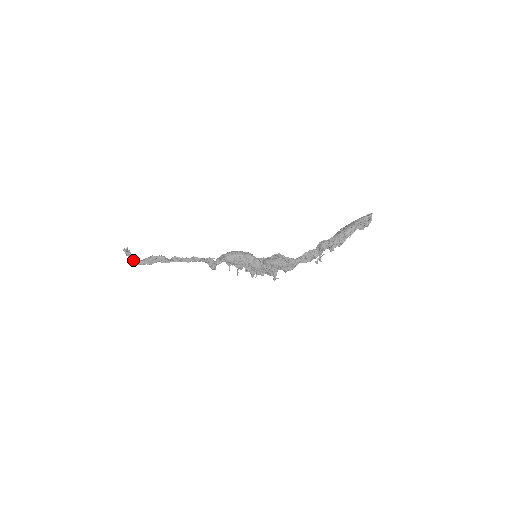
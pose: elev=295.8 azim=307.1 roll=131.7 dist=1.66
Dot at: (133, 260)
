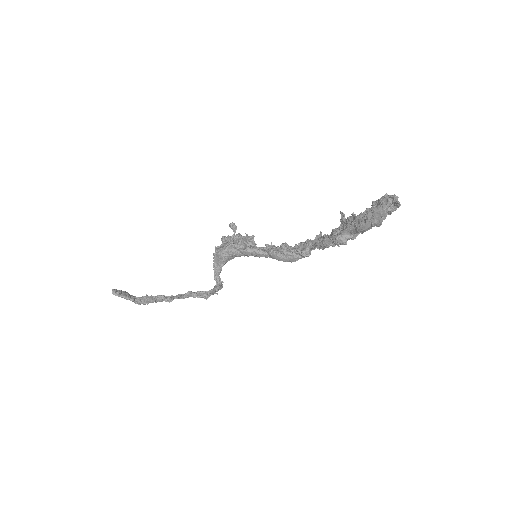
Dot at: (134, 302)
